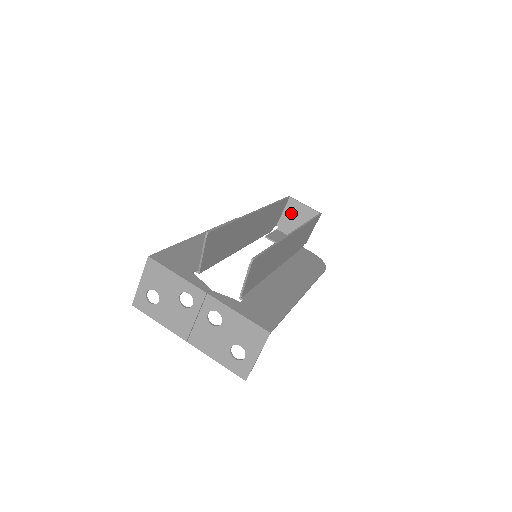
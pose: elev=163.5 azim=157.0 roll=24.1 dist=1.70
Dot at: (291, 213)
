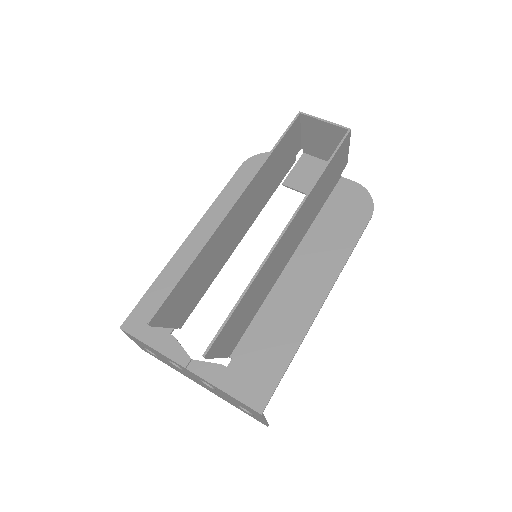
Dot at: (311, 133)
